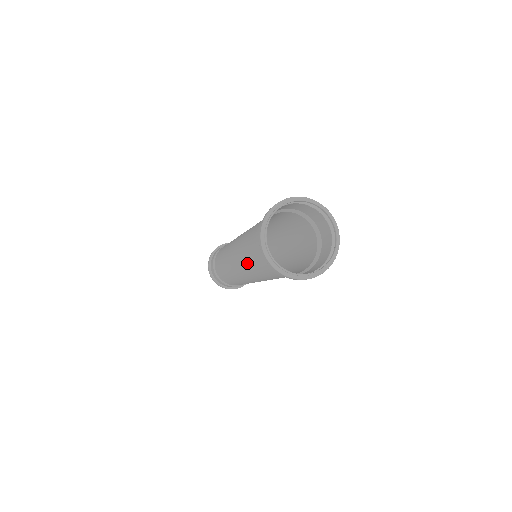
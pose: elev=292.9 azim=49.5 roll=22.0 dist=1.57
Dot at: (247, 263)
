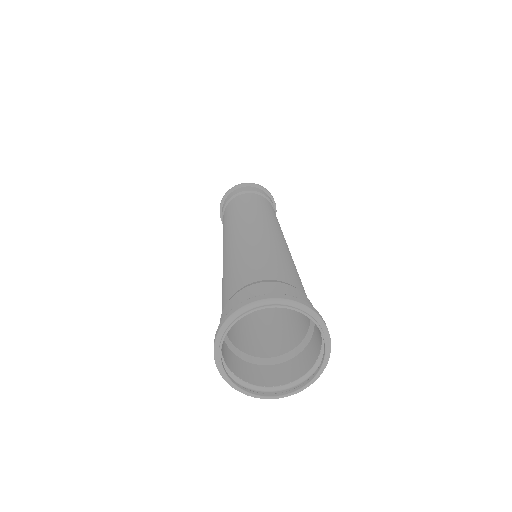
Dot at: occluded
